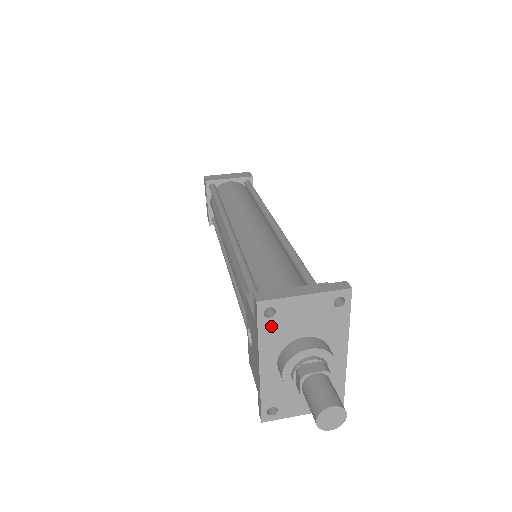
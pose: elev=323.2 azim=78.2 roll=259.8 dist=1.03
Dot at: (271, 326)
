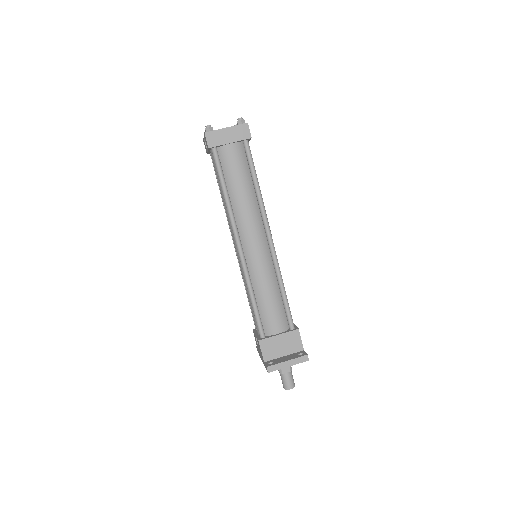
Dot at: occluded
